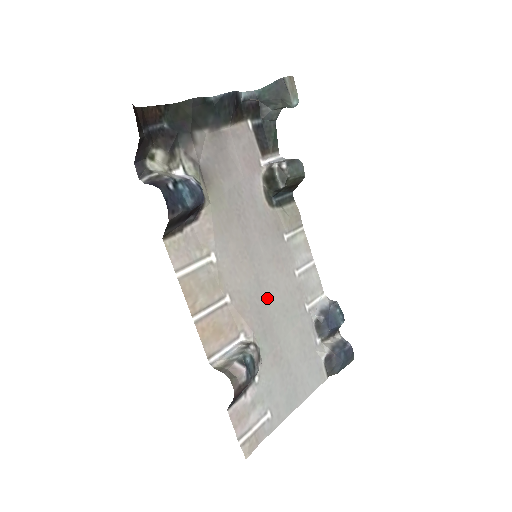
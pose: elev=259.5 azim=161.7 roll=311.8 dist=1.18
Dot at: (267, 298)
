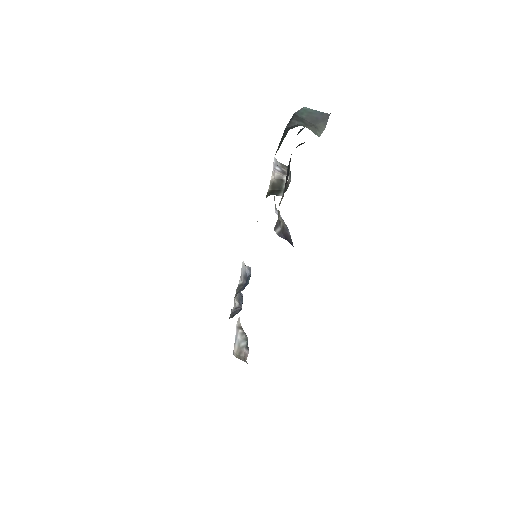
Dot at: occluded
